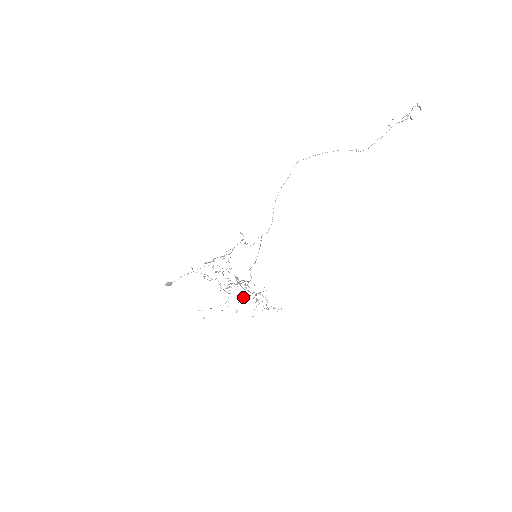
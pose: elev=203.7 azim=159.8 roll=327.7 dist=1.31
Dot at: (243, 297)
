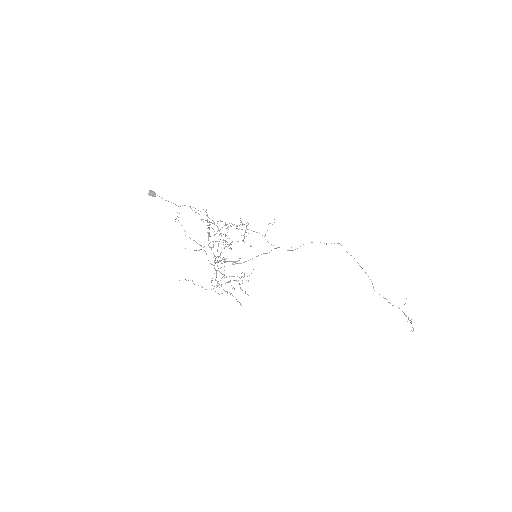
Dot at: occluded
